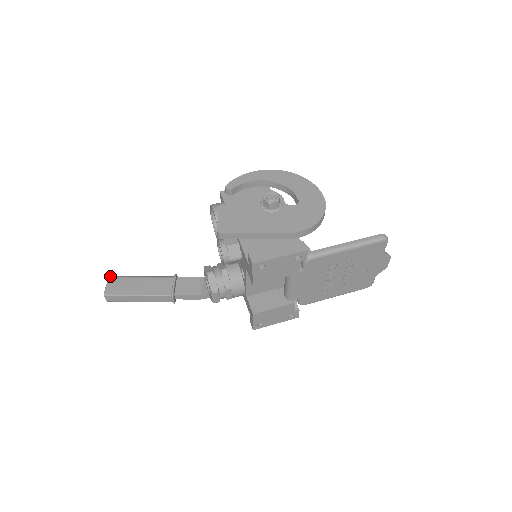
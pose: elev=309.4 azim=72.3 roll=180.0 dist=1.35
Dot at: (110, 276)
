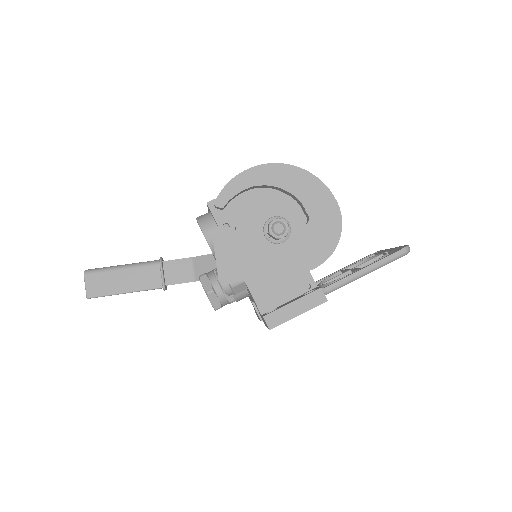
Dot at: (85, 272)
